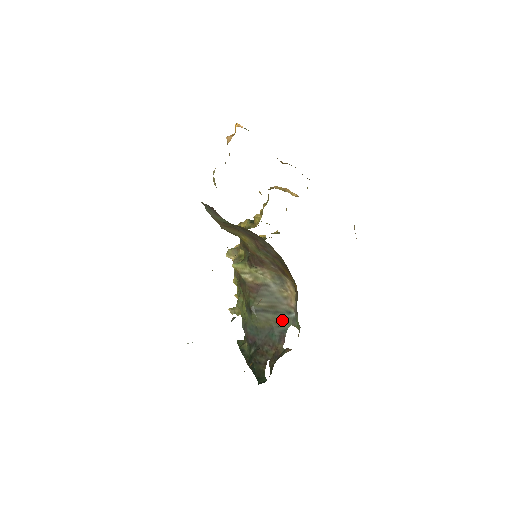
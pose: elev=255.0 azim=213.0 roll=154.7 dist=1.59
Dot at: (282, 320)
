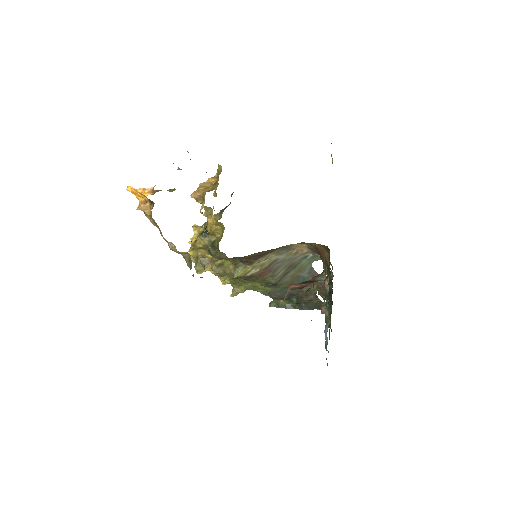
Dot at: (303, 266)
